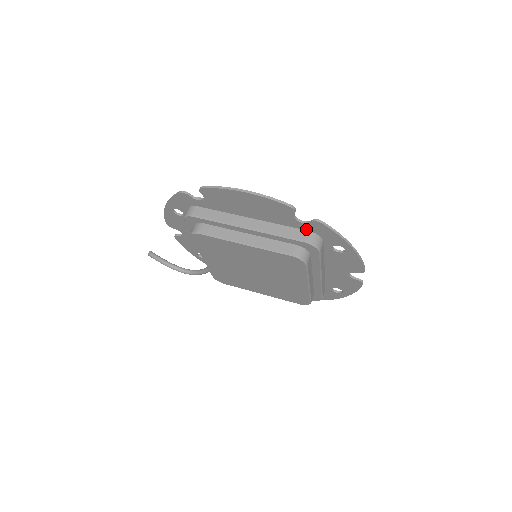
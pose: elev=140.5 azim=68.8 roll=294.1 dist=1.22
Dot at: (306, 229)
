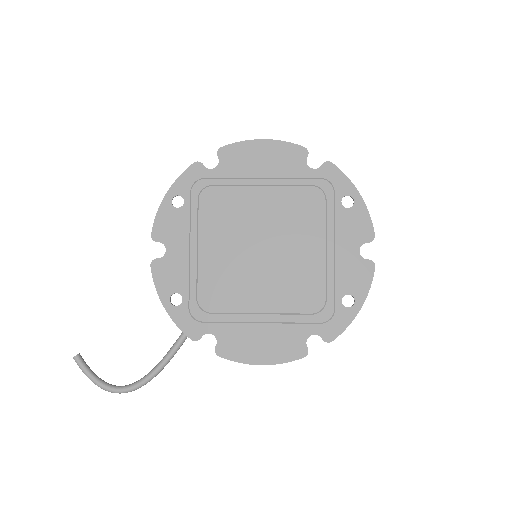
Dot at: occluded
